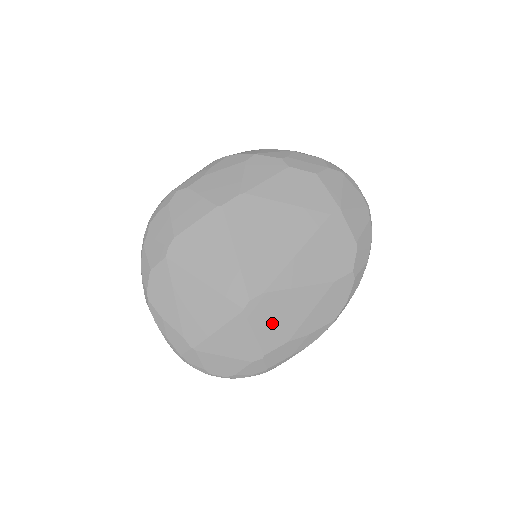
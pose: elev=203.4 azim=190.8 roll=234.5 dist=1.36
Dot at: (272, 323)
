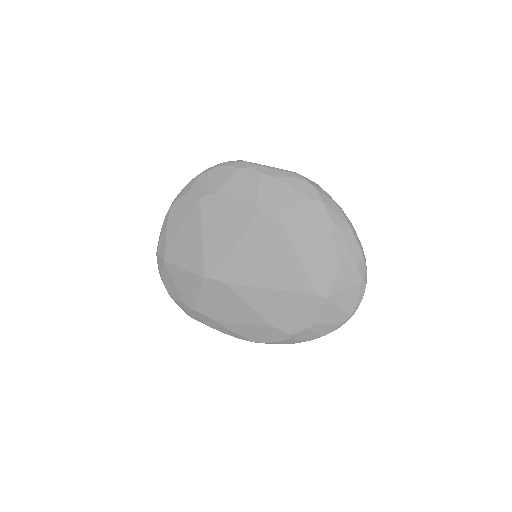
Dot at: (214, 302)
